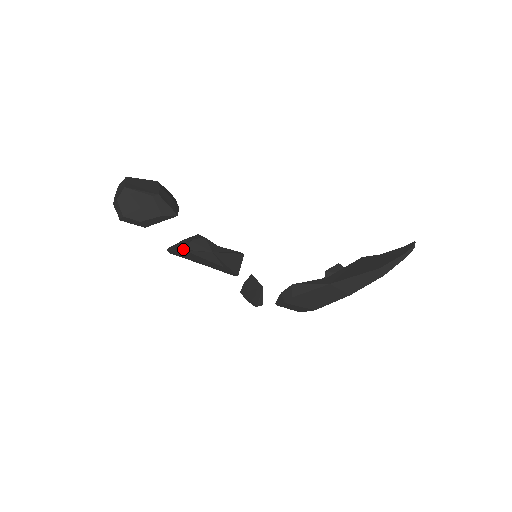
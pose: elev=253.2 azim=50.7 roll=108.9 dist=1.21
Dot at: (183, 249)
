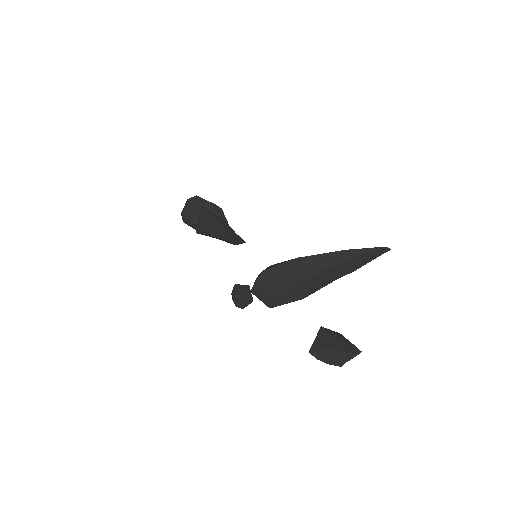
Dot at: (202, 205)
